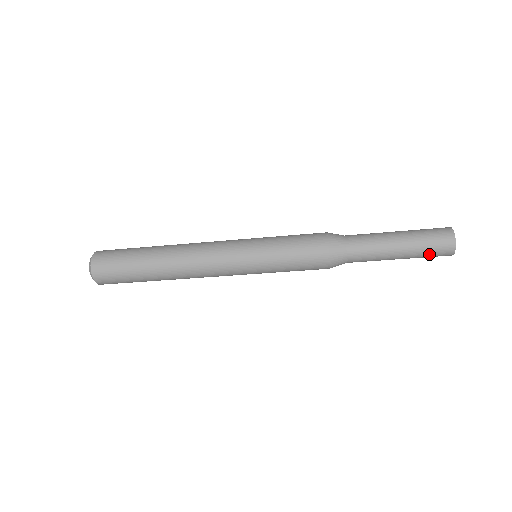
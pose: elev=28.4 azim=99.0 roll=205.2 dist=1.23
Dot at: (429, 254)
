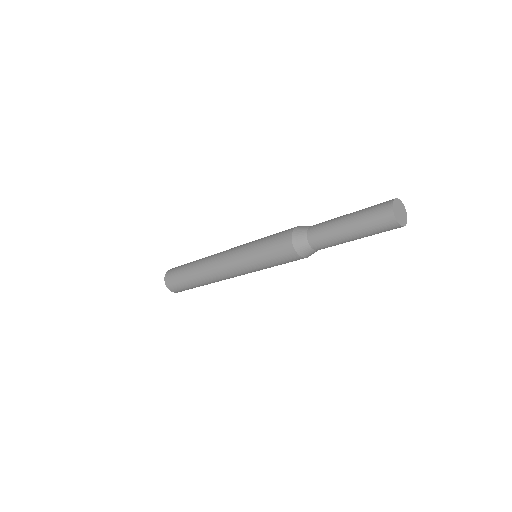
Dot at: (376, 230)
